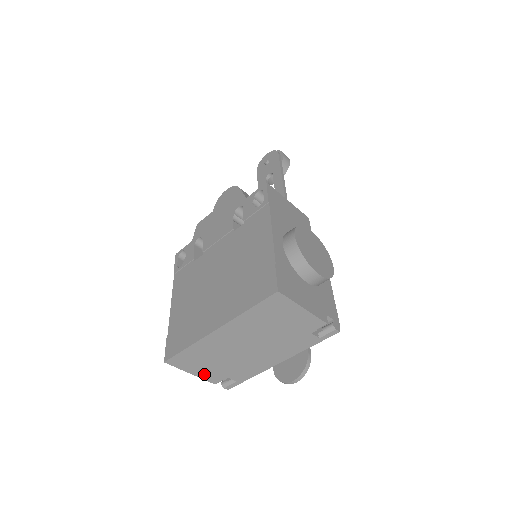
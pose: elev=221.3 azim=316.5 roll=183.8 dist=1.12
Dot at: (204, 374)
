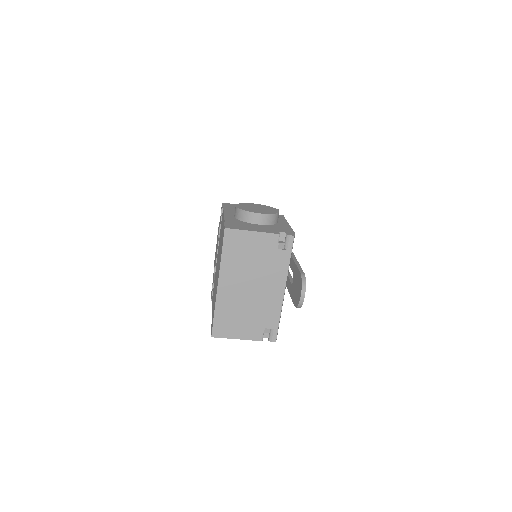
Dot at: (246, 334)
